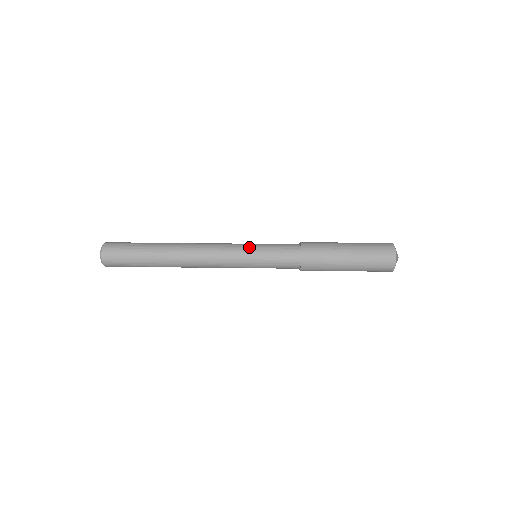
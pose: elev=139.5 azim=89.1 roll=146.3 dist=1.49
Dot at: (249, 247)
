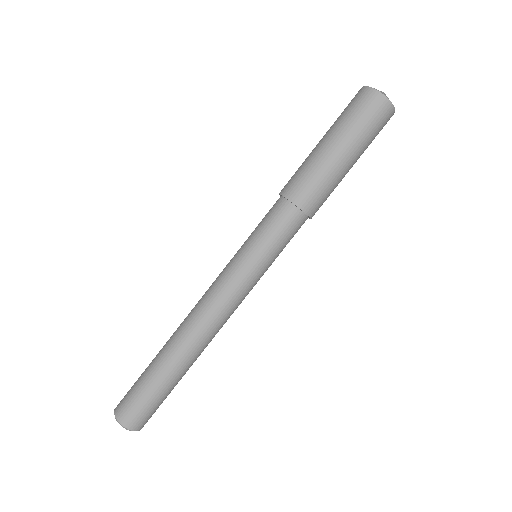
Dot at: (261, 273)
